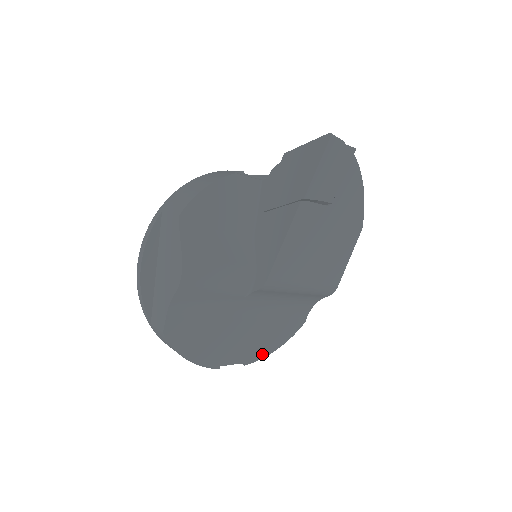
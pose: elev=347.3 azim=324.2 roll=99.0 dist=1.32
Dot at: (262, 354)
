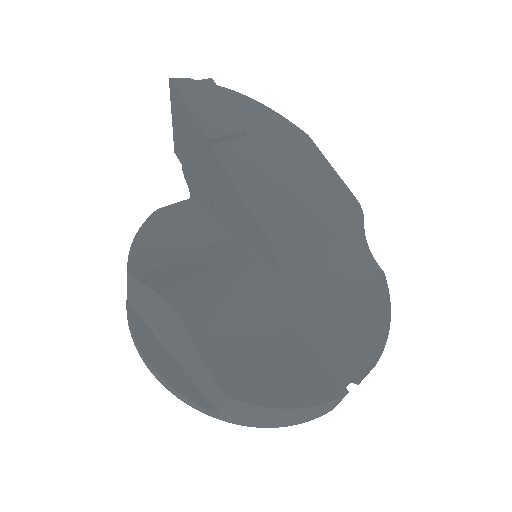
Dot at: (379, 339)
